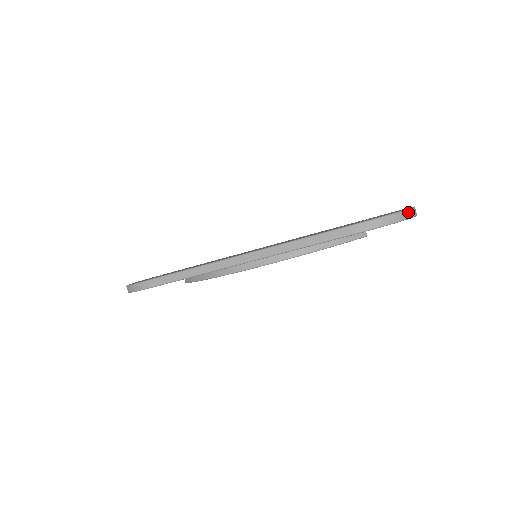
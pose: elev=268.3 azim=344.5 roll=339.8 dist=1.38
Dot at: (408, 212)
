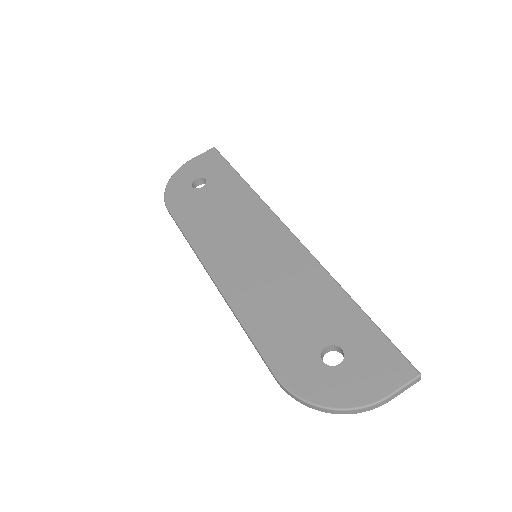
Dot at: (352, 411)
